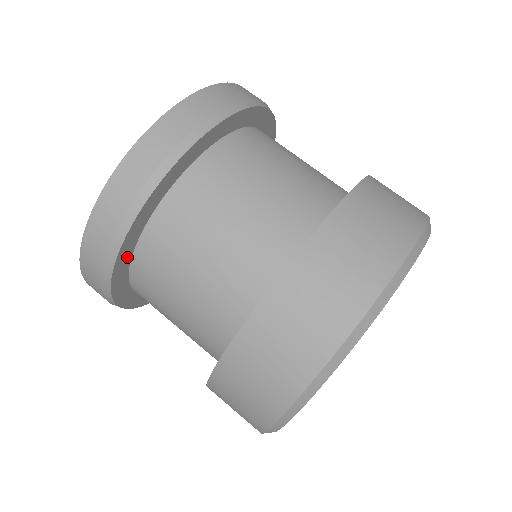
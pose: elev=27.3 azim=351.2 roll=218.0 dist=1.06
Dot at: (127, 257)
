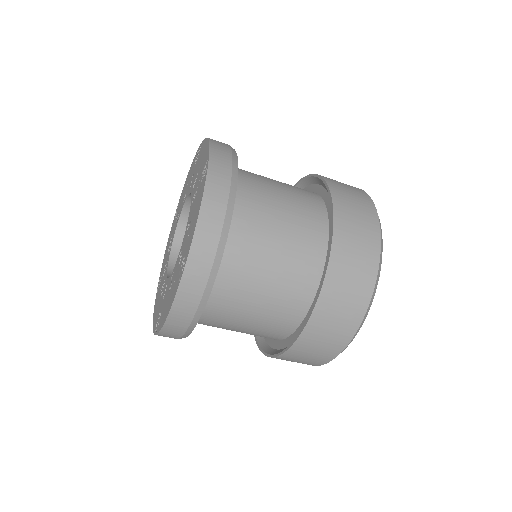
Dot at: occluded
